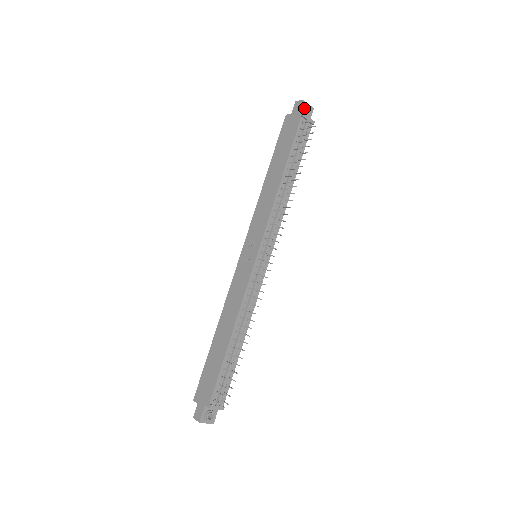
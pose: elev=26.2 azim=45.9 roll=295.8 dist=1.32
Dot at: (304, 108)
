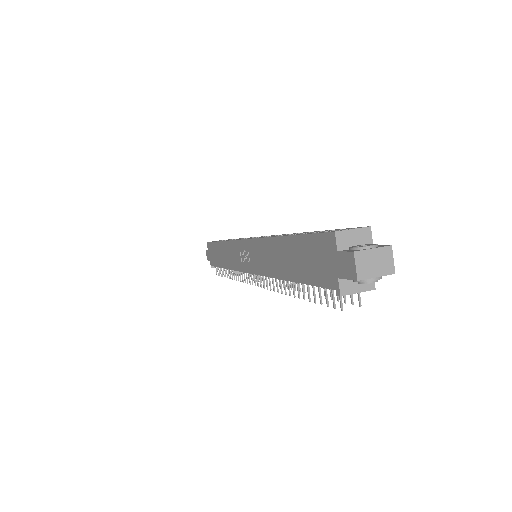
Dot at: (356, 281)
